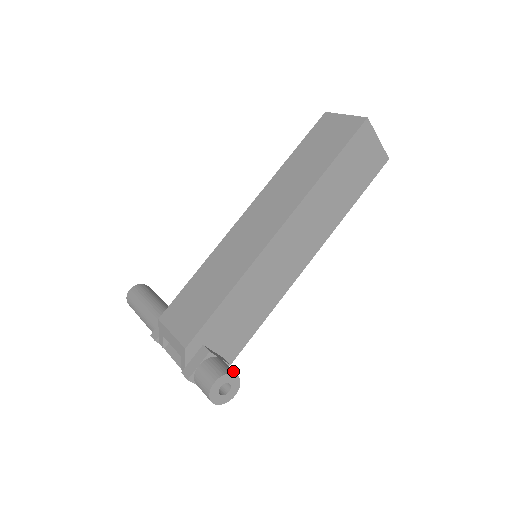
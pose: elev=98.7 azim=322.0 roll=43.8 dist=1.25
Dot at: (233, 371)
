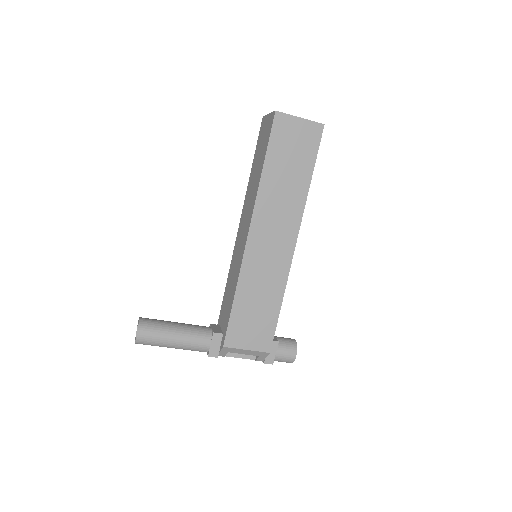
Dot at: (292, 339)
